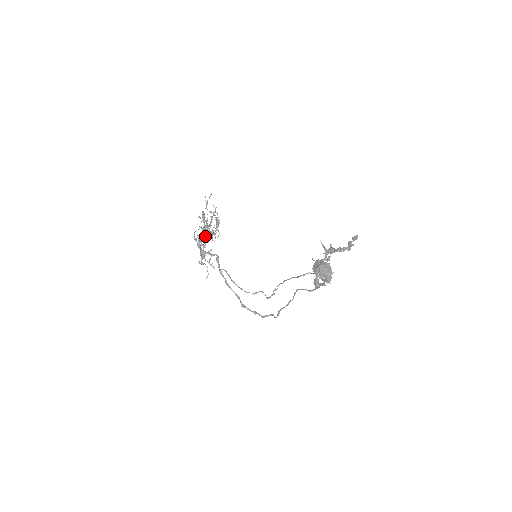
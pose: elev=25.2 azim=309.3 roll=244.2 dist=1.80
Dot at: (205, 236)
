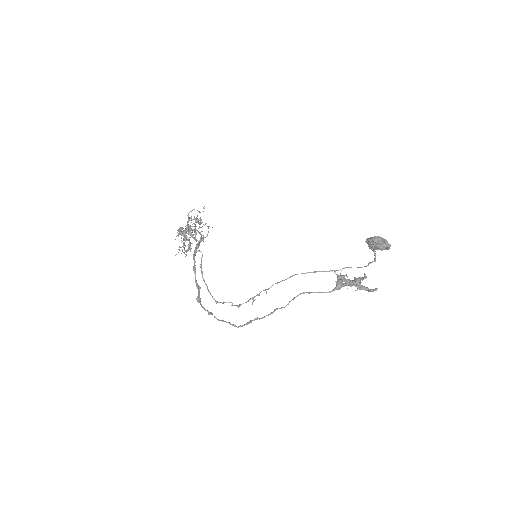
Dot at: (185, 235)
